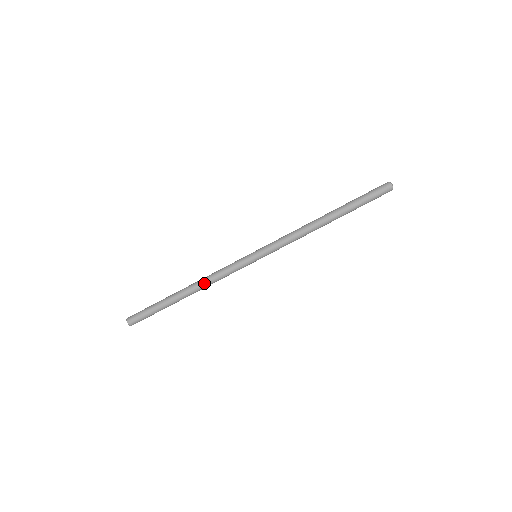
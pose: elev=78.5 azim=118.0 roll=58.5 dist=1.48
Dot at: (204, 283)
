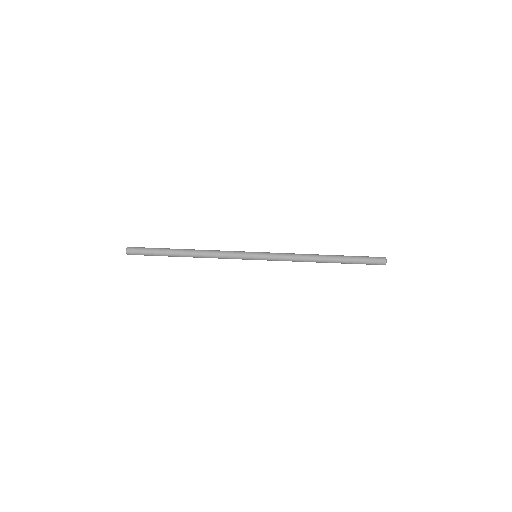
Dot at: (205, 250)
